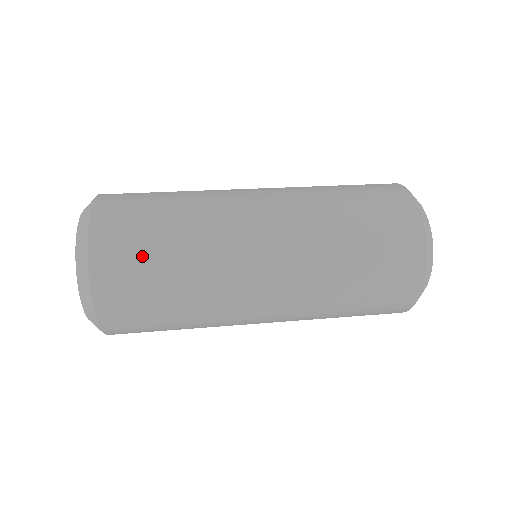
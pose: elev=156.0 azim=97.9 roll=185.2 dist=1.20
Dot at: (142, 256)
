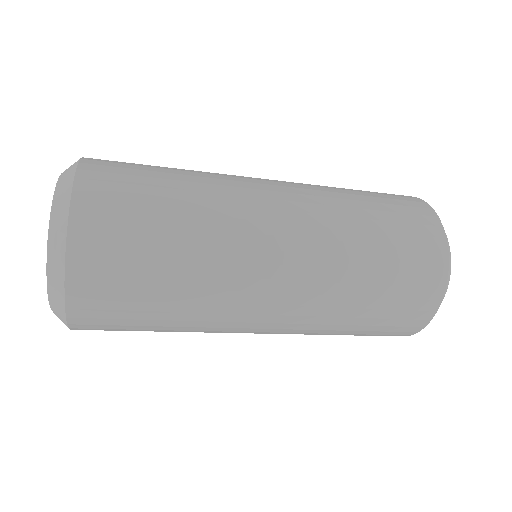
Dot at: (140, 164)
